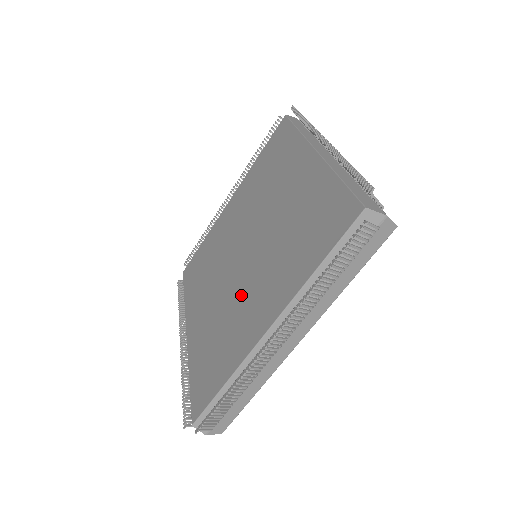
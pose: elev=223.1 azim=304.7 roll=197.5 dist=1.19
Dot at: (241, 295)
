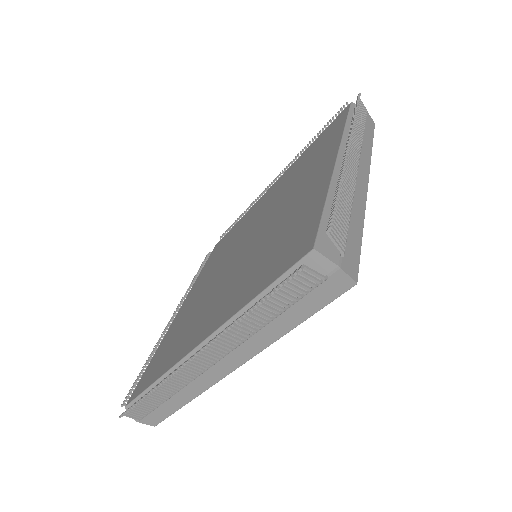
Dot at: (213, 294)
